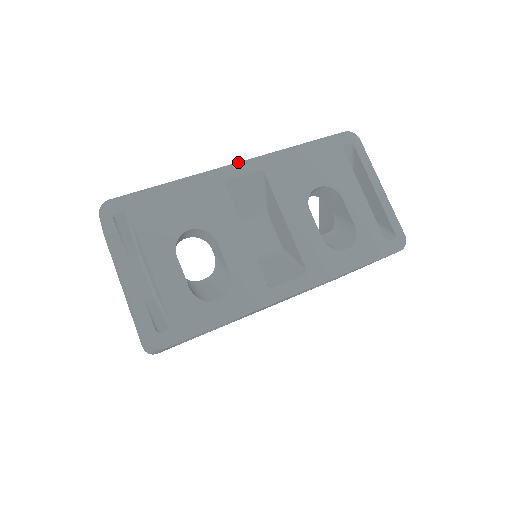
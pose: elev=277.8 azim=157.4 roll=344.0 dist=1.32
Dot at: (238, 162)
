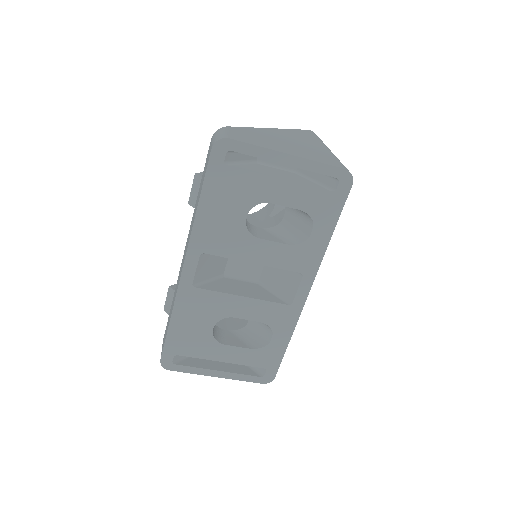
Dot at: (182, 268)
